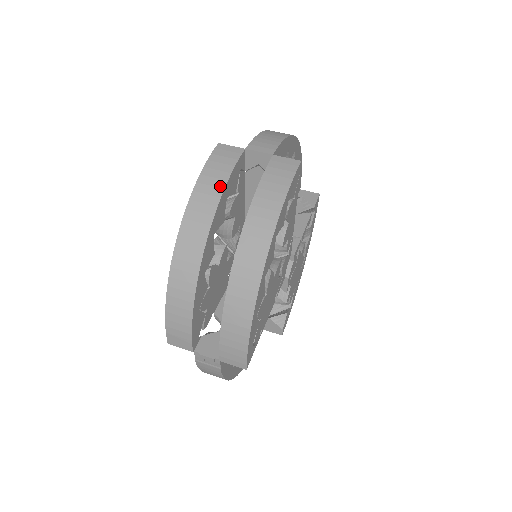
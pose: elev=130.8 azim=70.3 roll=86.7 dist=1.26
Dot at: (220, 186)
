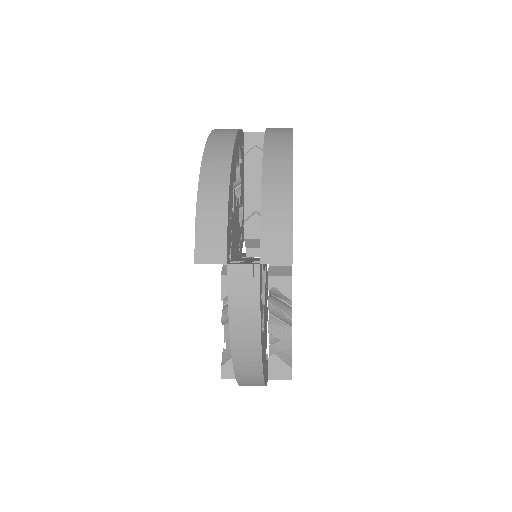
Dot at: (234, 130)
